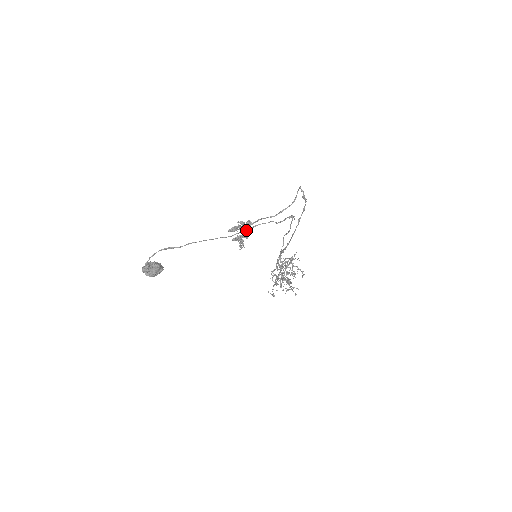
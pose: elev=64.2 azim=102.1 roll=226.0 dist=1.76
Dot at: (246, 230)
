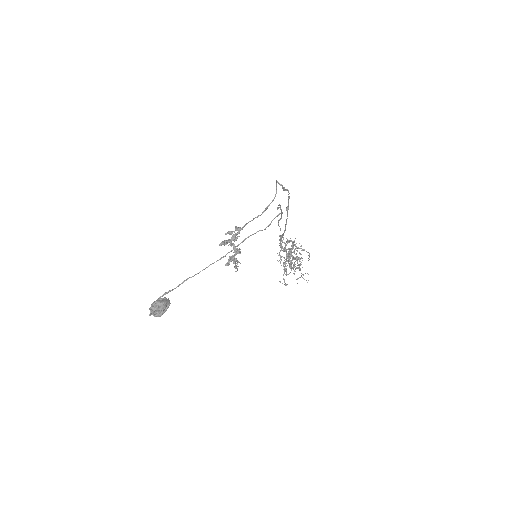
Dot at: occluded
